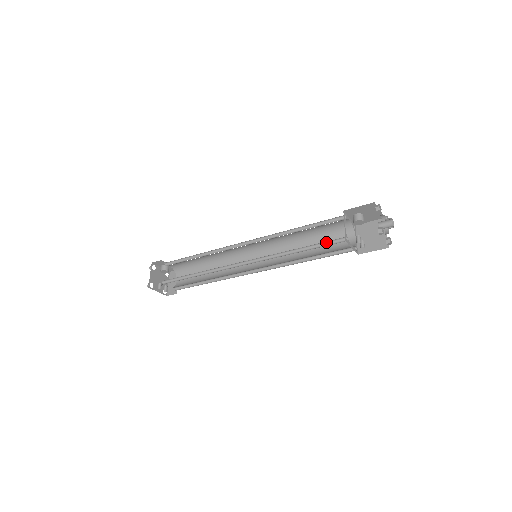
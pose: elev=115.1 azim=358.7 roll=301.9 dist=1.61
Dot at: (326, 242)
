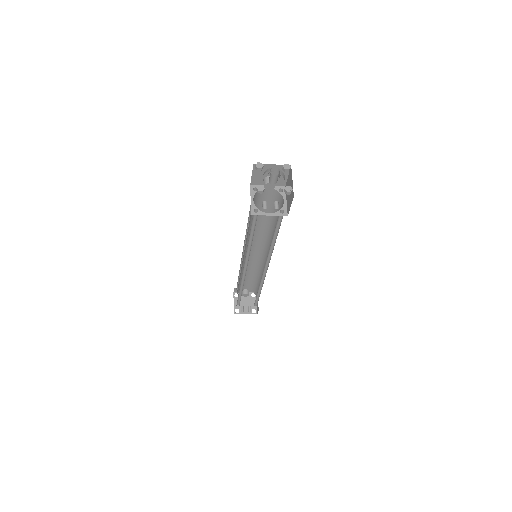
Dot at: (254, 222)
